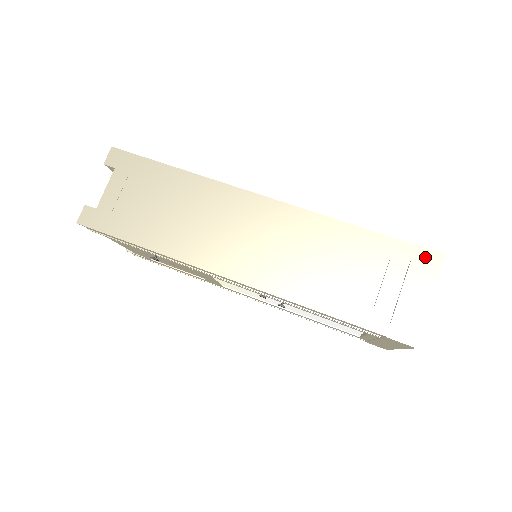
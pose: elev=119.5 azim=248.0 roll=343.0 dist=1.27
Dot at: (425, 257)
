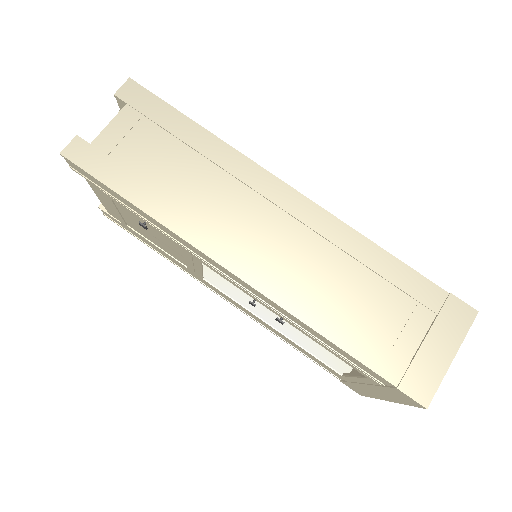
Dot at: (457, 309)
